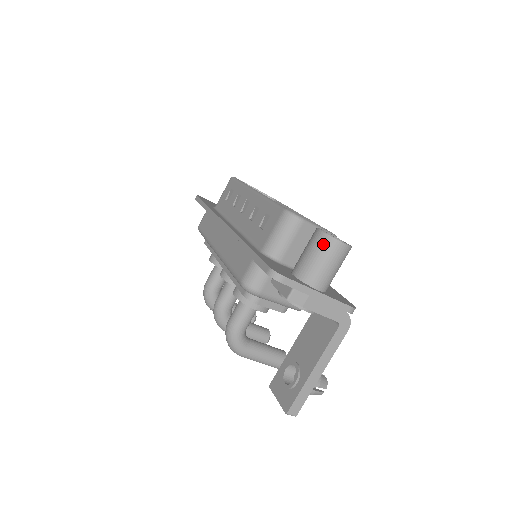
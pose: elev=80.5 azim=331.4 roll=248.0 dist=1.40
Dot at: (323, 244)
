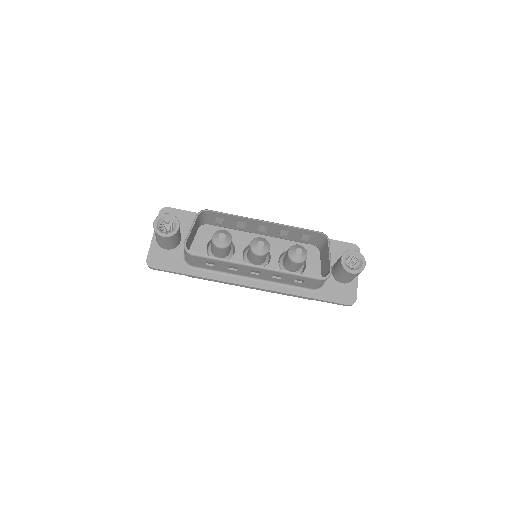
Dot at: occluded
